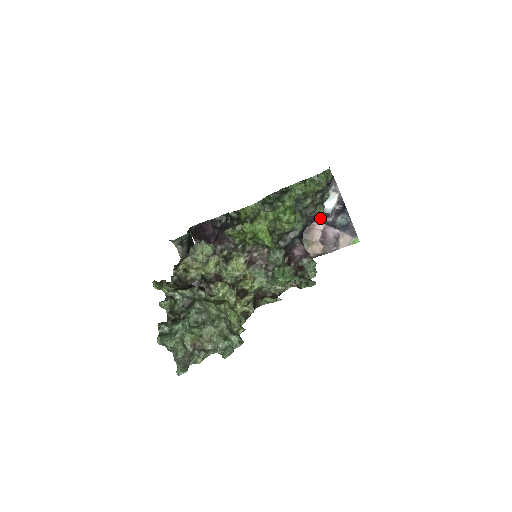
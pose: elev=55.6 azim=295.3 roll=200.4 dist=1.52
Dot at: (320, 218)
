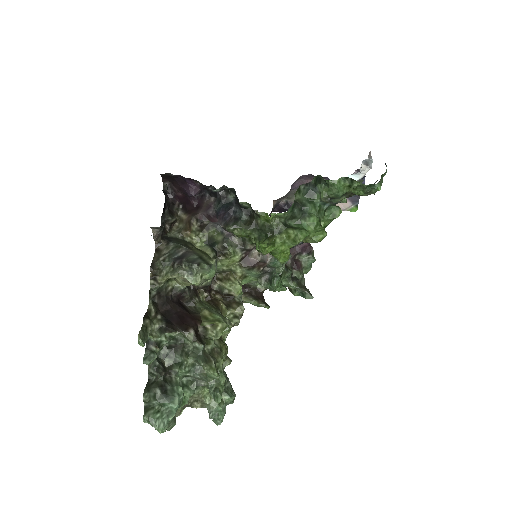
Dot at: occluded
